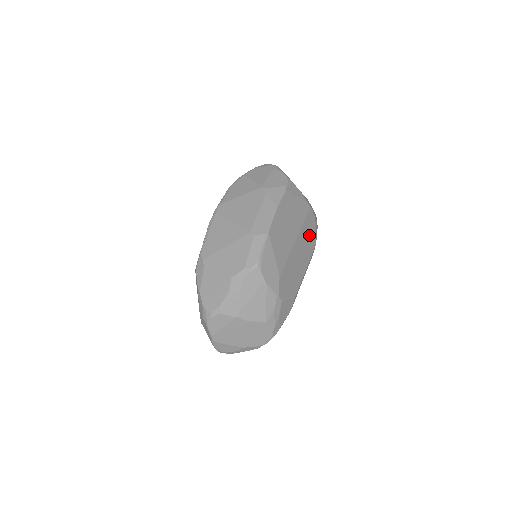
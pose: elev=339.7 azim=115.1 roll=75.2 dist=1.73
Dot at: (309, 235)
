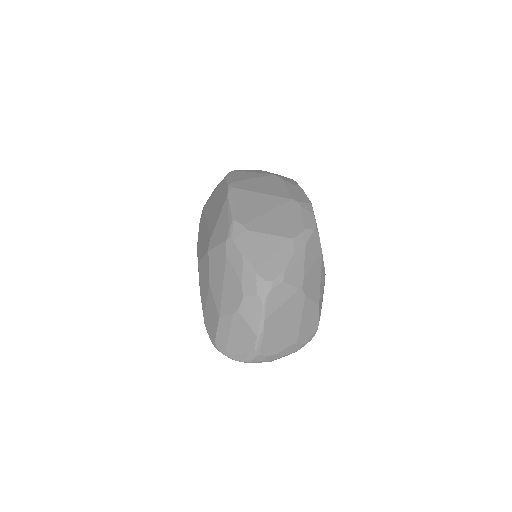
Dot at: occluded
